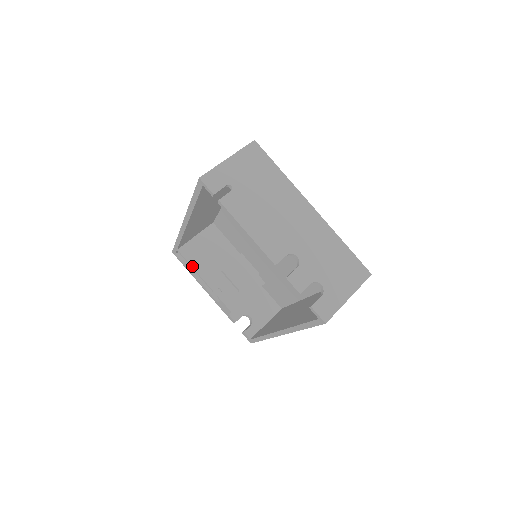
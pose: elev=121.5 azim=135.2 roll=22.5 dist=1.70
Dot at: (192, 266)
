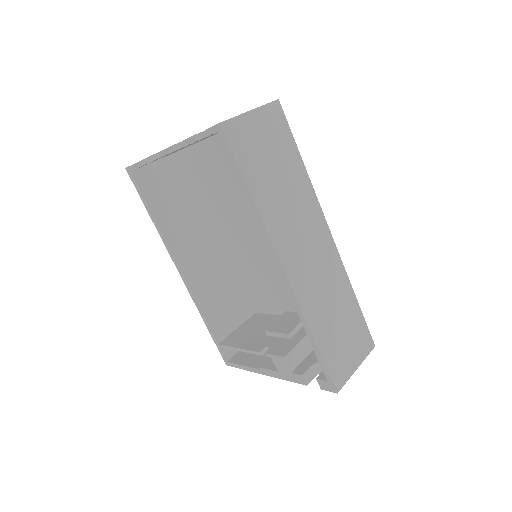
Dot at: (234, 347)
